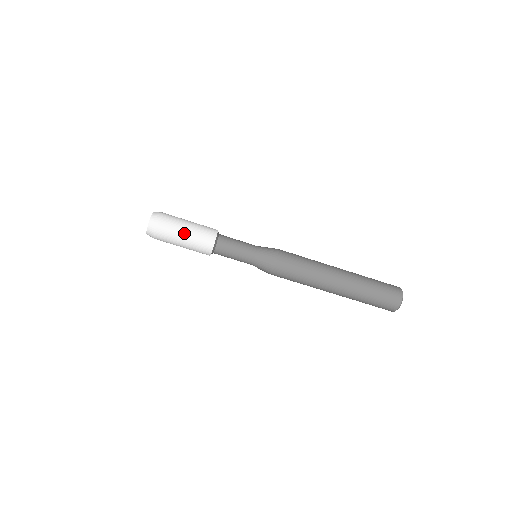
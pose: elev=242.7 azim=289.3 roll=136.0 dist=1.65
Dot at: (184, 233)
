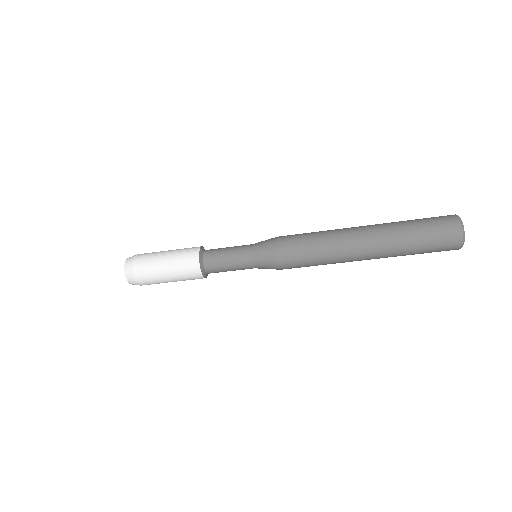
Dot at: (165, 276)
